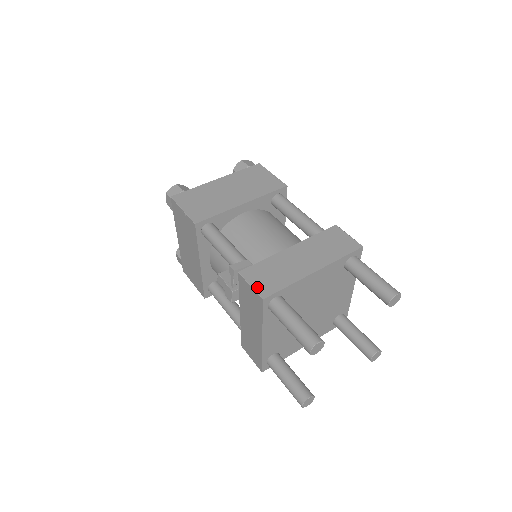
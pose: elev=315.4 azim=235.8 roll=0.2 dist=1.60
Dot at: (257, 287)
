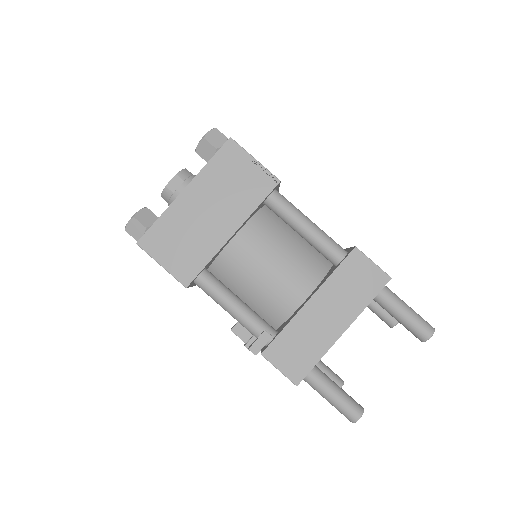
Dot at: (287, 371)
